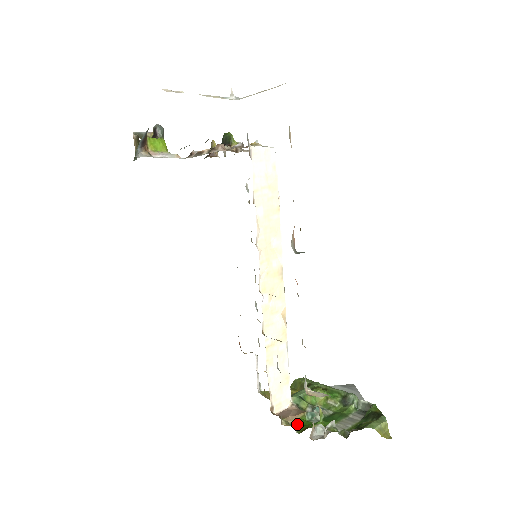
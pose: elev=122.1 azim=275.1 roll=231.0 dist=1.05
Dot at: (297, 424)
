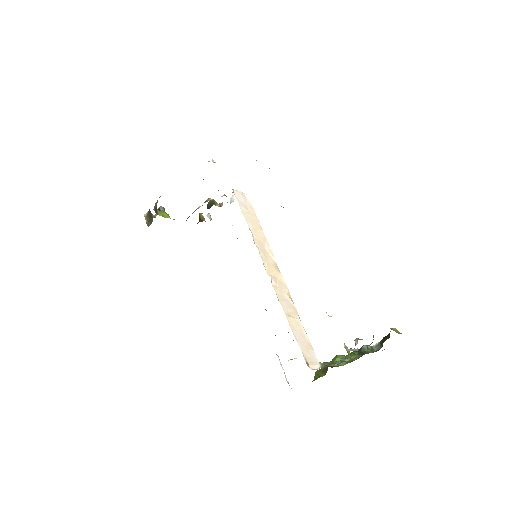
Dot at: occluded
